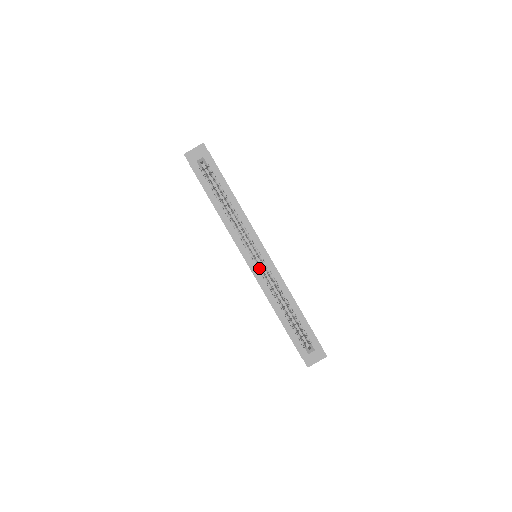
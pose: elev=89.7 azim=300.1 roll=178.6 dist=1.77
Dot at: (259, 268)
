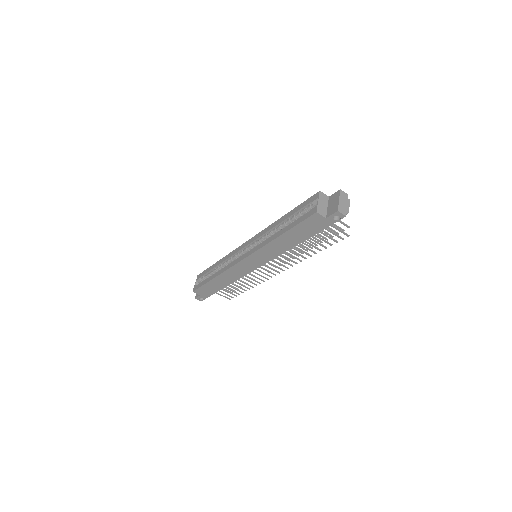
Dot at: occluded
